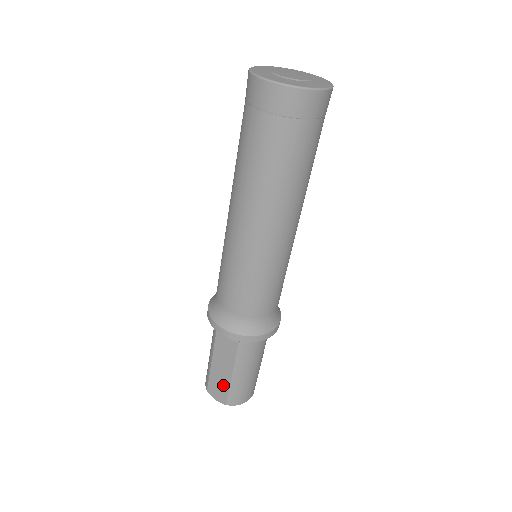
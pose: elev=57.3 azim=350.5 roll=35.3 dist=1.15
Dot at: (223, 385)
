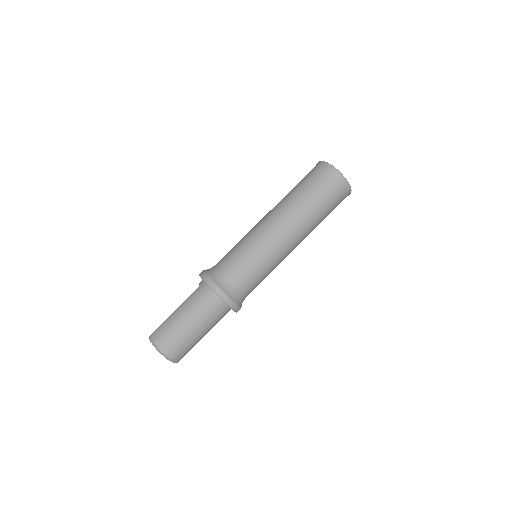
Dot at: occluded
